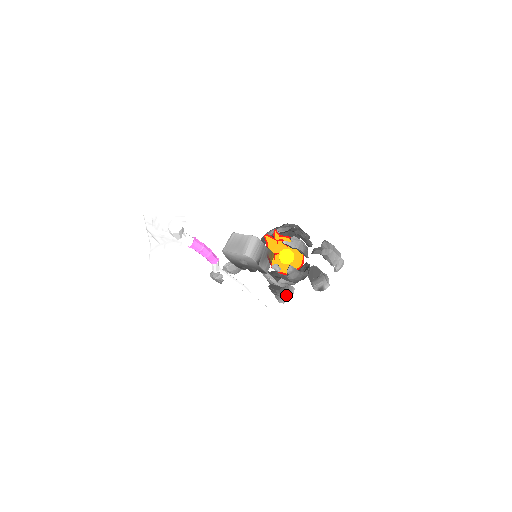
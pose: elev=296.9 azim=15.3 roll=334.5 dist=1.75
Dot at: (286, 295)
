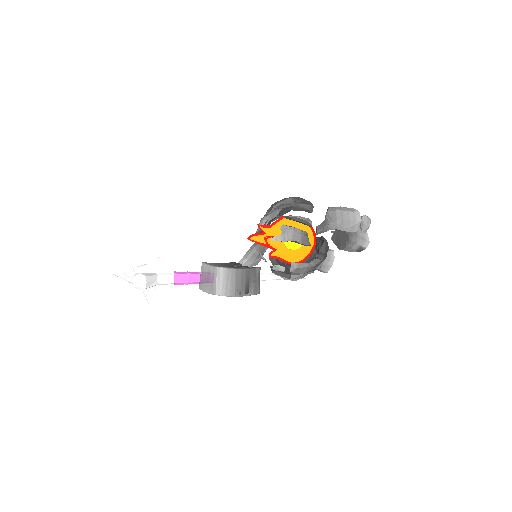
Dot at: (324, 265)
